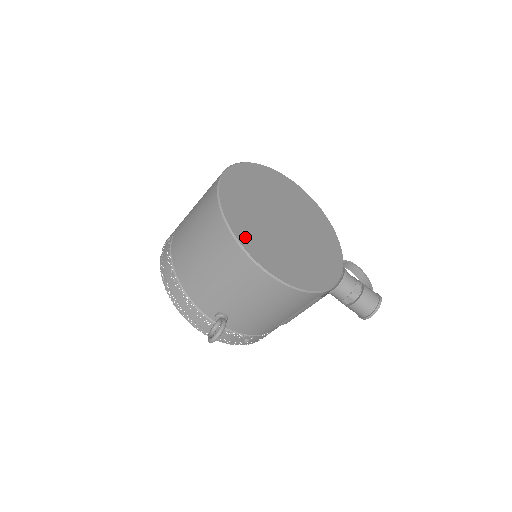
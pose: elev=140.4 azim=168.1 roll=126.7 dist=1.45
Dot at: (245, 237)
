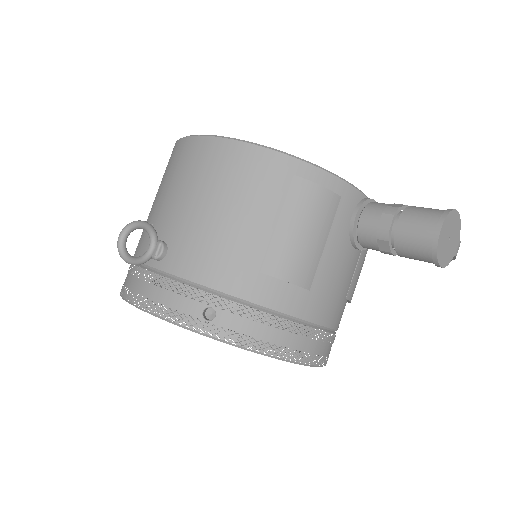
Dot at: occluded
